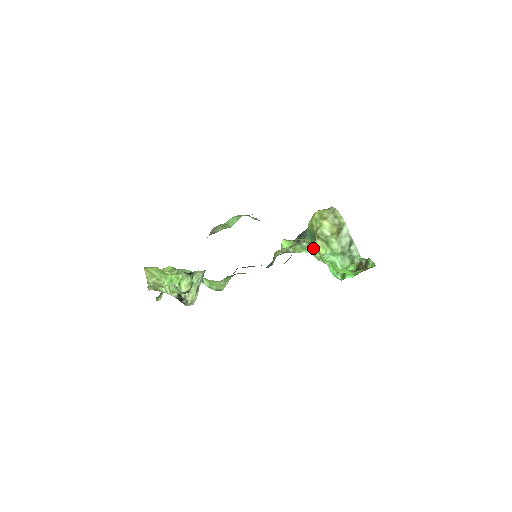
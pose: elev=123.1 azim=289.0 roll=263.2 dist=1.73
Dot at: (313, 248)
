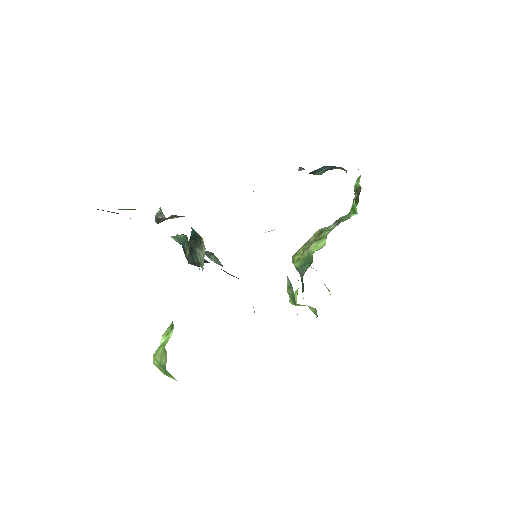
Dot at: (314, 252)
